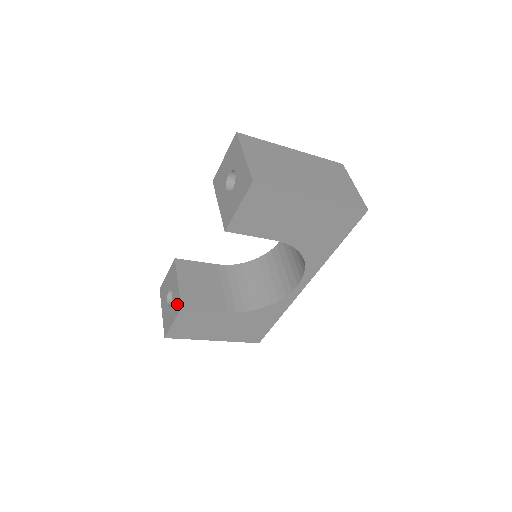
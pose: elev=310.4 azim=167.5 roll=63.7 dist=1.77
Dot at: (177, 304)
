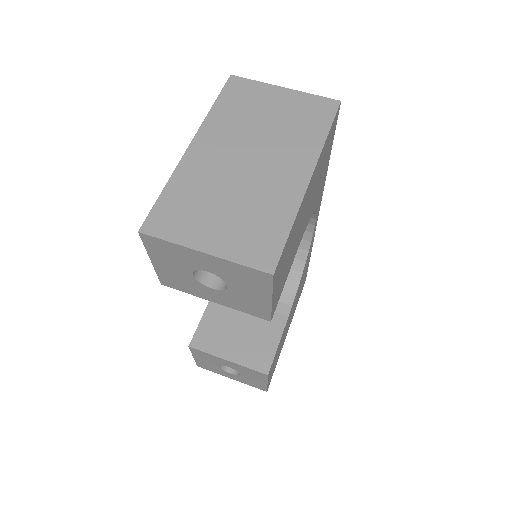
Dot at: (254, 374)
